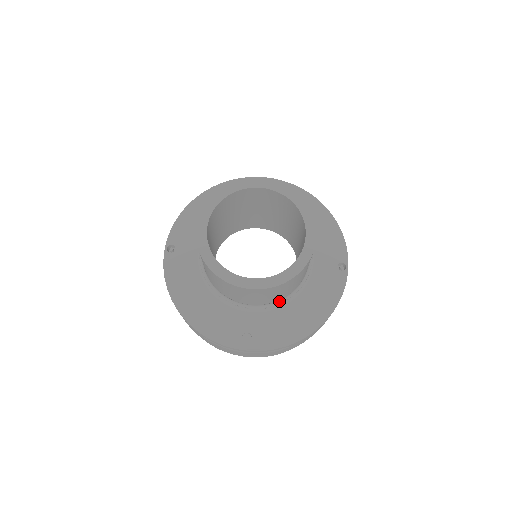
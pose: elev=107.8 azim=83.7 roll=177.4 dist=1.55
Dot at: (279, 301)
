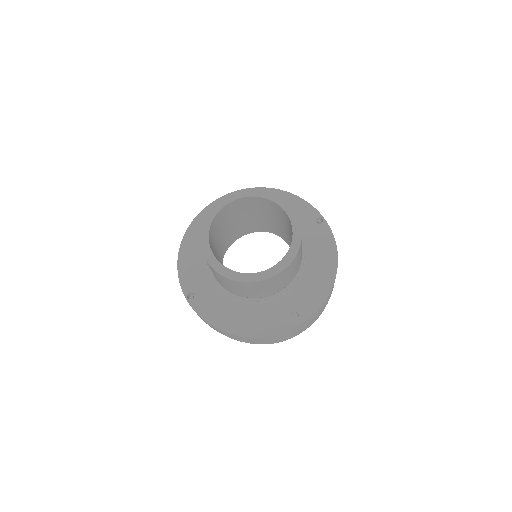
Dot at: (297, 273)
